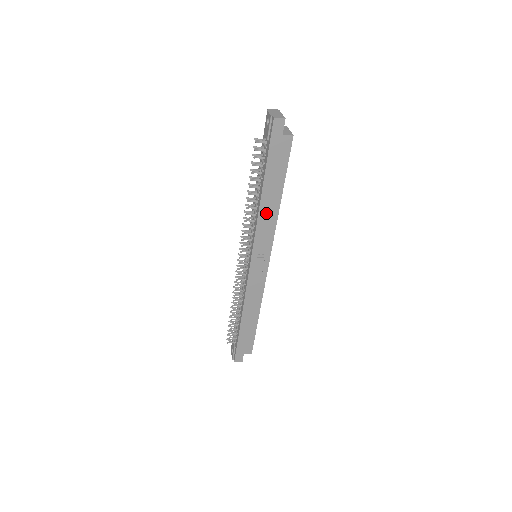
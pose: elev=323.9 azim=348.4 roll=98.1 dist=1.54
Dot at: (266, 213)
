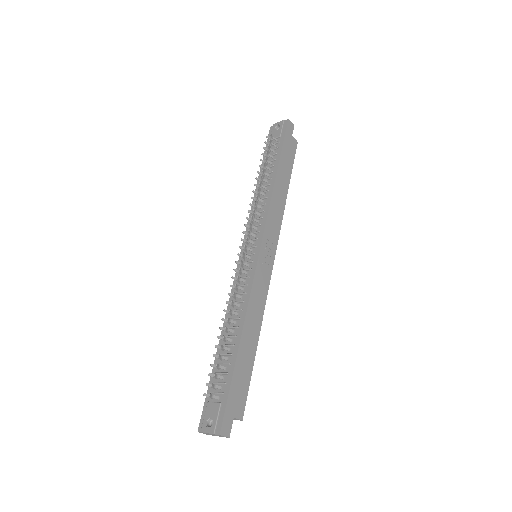
Dot at: (277, 198)
